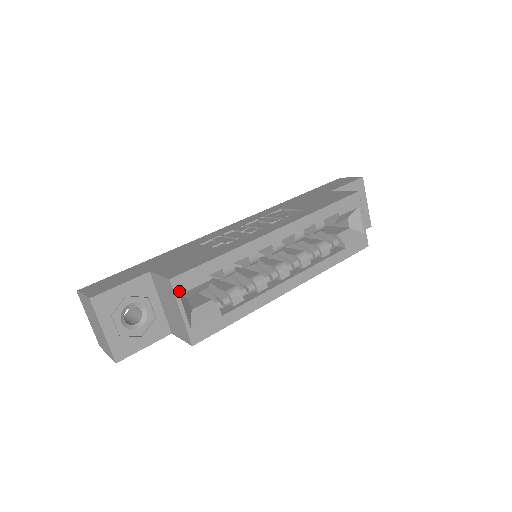
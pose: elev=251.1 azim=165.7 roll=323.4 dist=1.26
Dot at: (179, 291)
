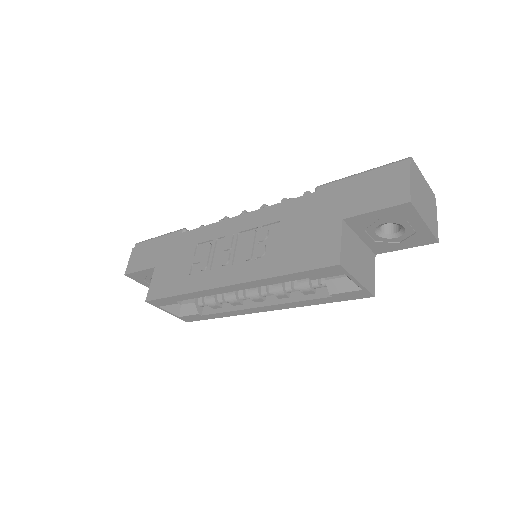
Dot at: (157, 305)
